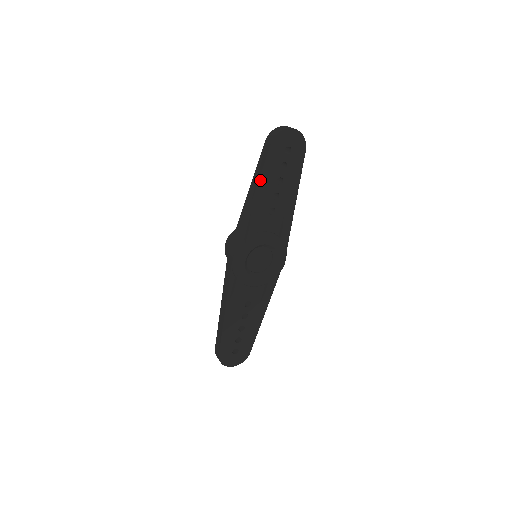
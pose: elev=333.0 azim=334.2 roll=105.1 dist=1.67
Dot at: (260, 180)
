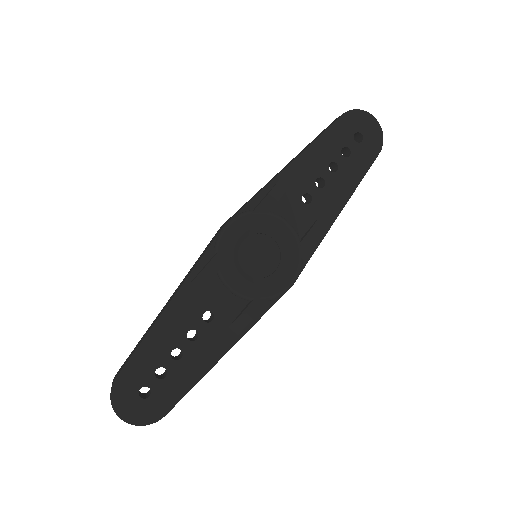
Dot at: (310, 147)
